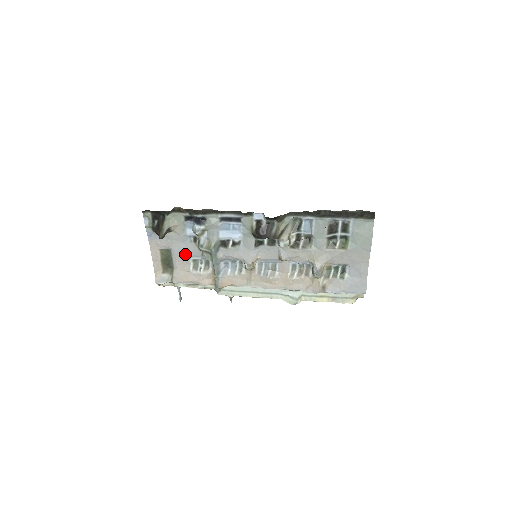
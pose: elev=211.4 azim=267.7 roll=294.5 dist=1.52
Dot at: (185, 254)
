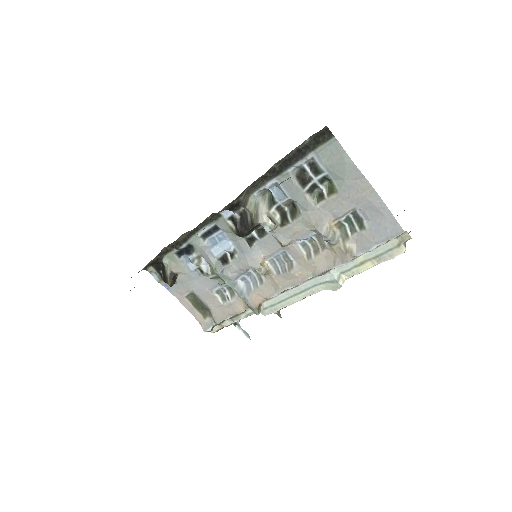
Dot at: (205, 290)
